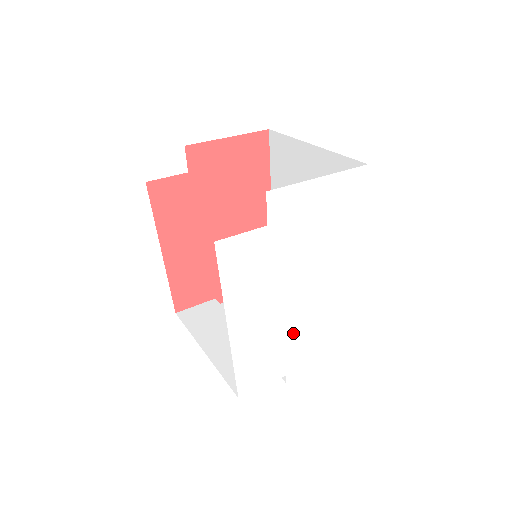
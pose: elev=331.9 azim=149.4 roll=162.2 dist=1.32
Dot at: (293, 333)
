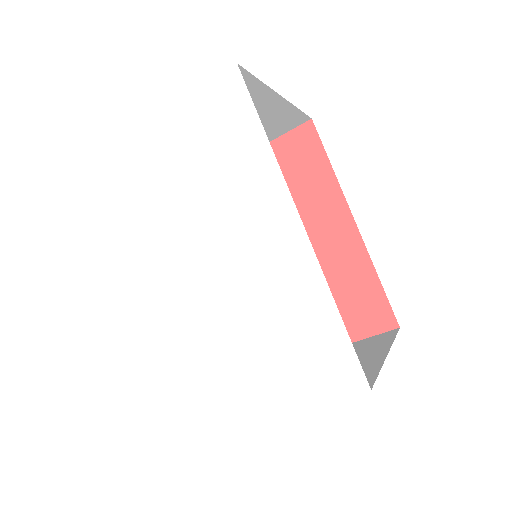
Dot at: (221, 333)
